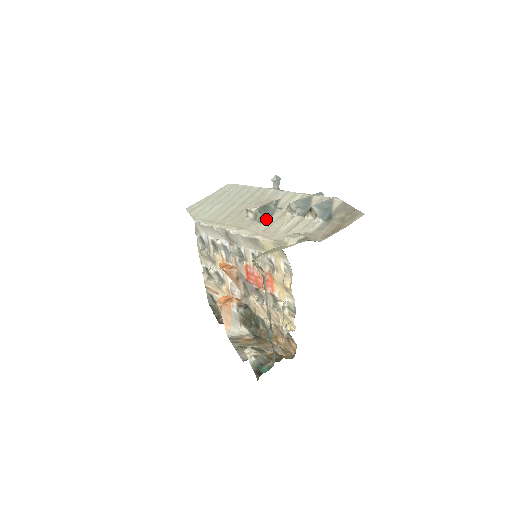
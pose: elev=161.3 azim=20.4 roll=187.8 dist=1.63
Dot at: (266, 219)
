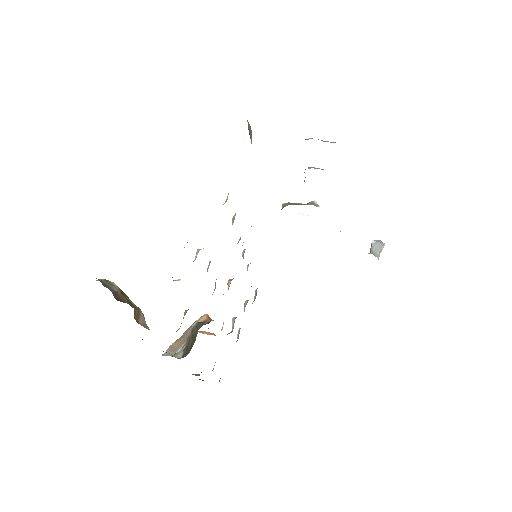
Dot at: occluded
